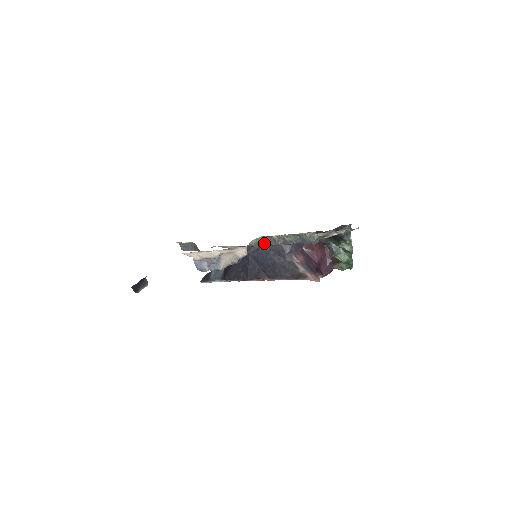
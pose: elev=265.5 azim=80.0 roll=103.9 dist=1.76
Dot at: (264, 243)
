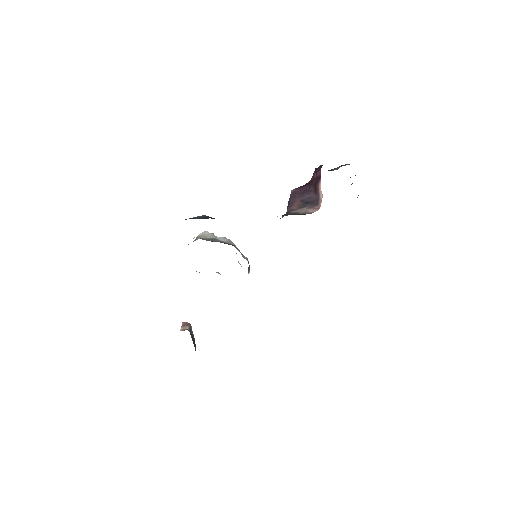
Dot at: occluded
